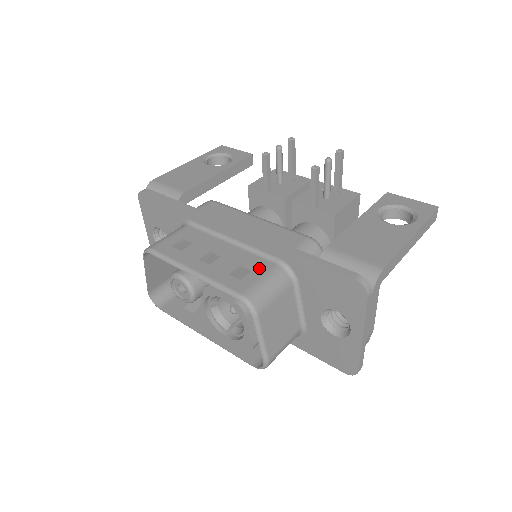
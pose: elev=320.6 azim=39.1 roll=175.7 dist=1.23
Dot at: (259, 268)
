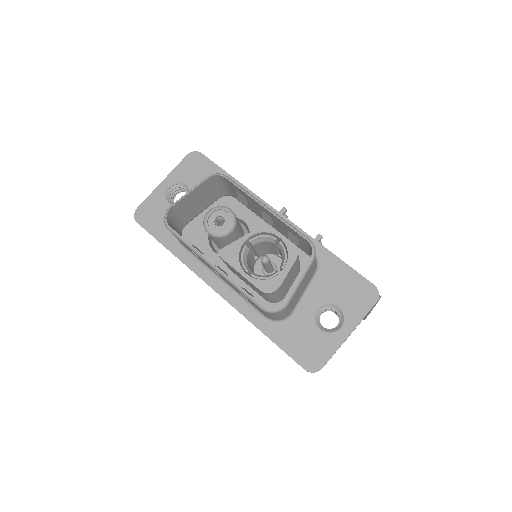
Dot at: occluded
